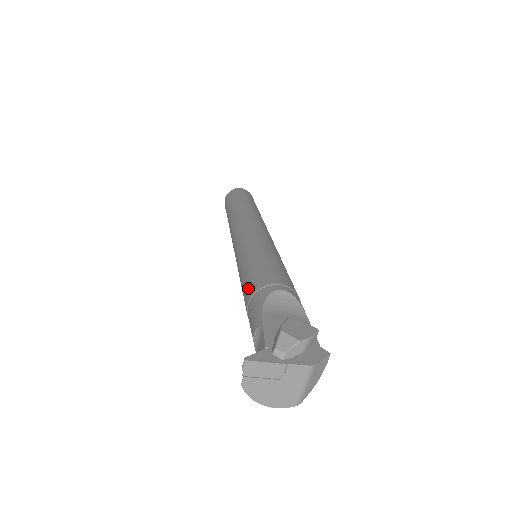
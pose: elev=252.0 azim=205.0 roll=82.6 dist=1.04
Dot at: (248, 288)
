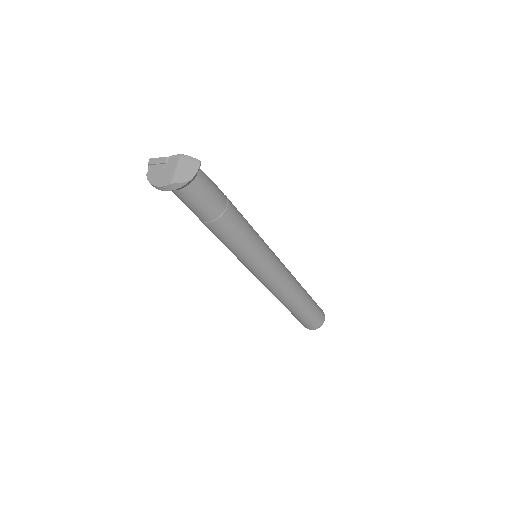
Dot at: occluded
